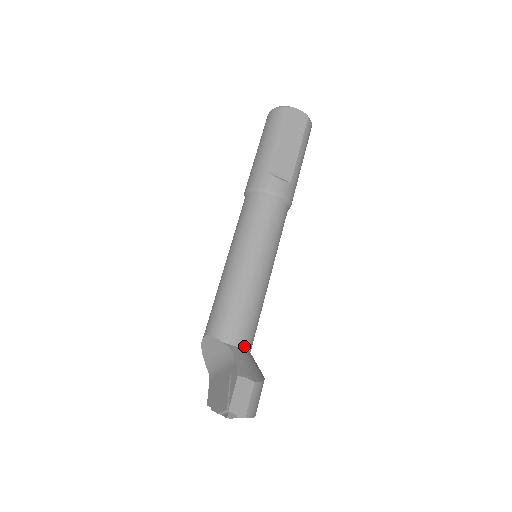
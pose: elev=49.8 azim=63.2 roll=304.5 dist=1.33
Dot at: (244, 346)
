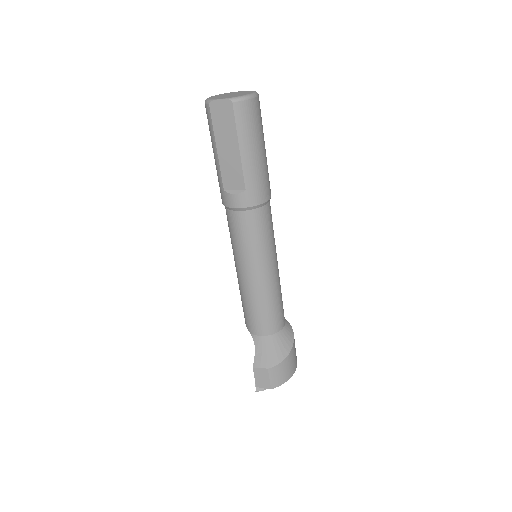
Dot at: (266, 334)
